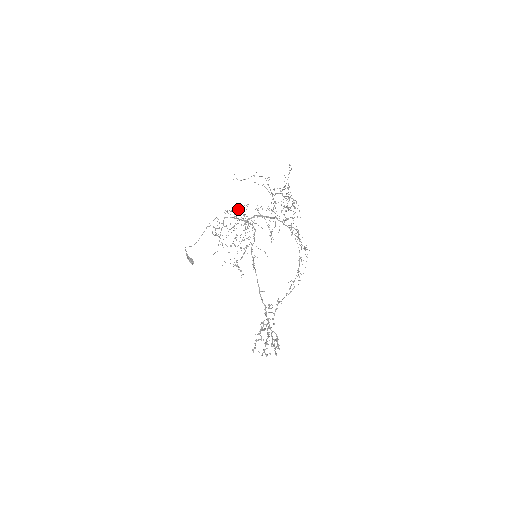
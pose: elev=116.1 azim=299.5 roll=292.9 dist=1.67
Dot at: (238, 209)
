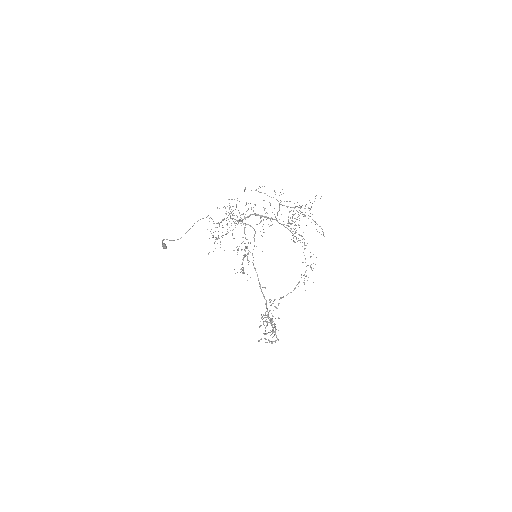
Dot at: occluded
